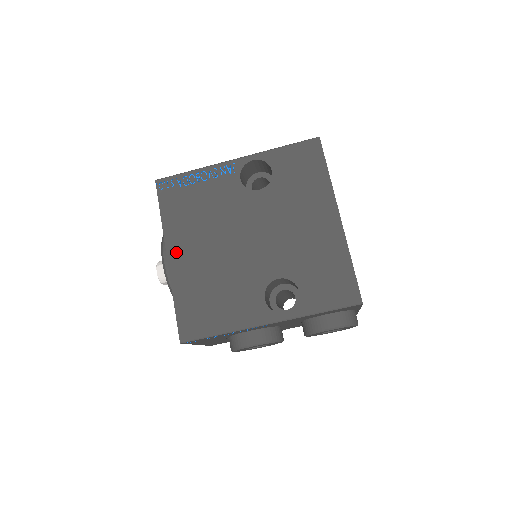
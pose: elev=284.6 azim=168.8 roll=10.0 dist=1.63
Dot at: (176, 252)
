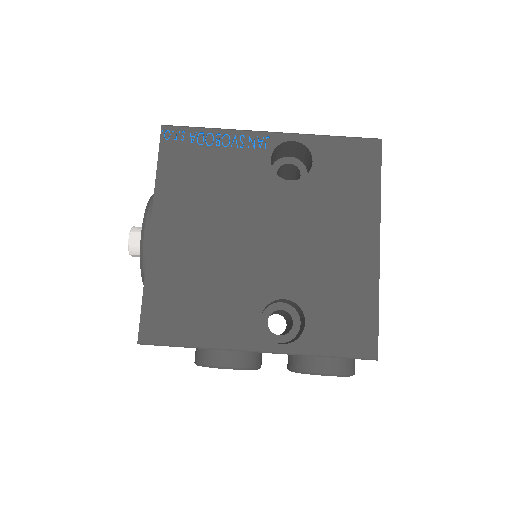
Dot at: (164, 226)
